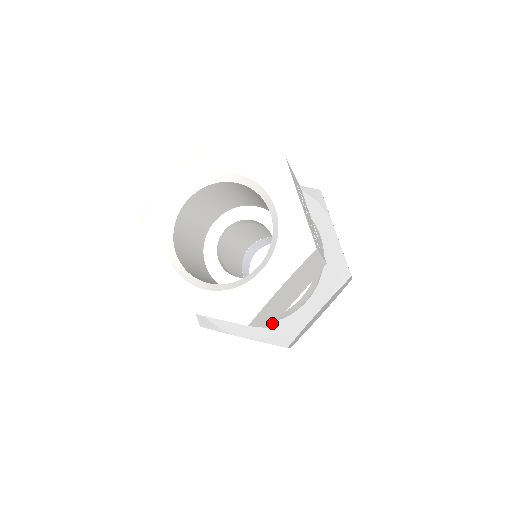
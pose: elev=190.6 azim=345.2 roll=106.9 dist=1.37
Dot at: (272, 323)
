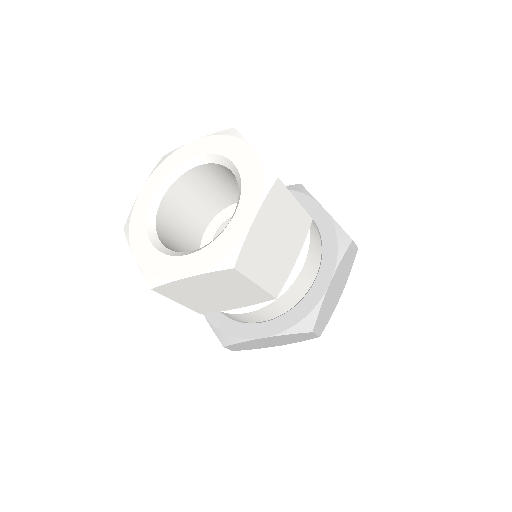
Dot at: (277, 291)
